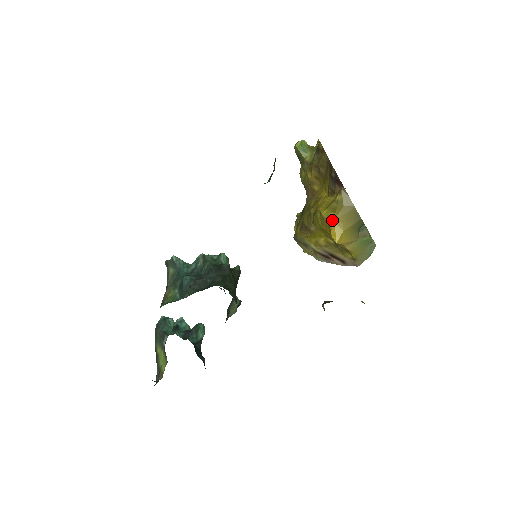
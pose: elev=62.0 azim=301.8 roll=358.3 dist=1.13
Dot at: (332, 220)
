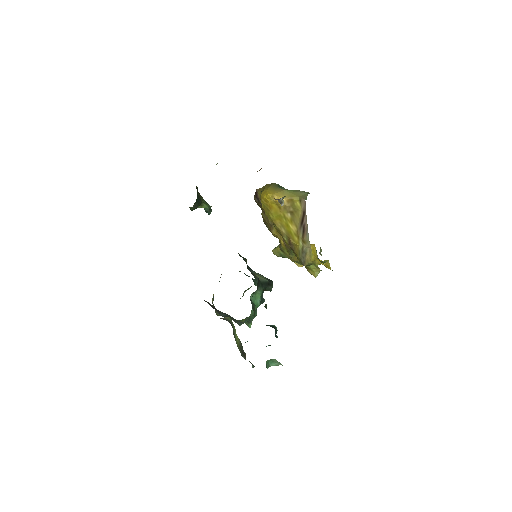
Dot at: occluded
